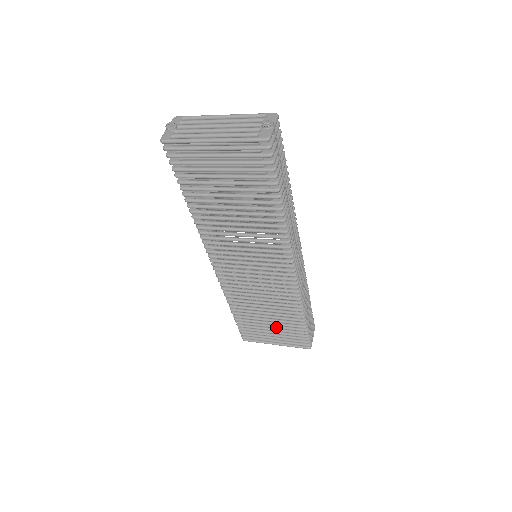
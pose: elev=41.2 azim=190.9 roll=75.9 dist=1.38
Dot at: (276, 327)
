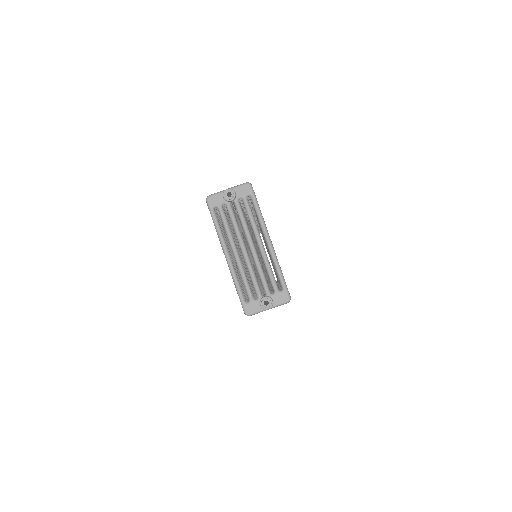
Dot at: occluded
